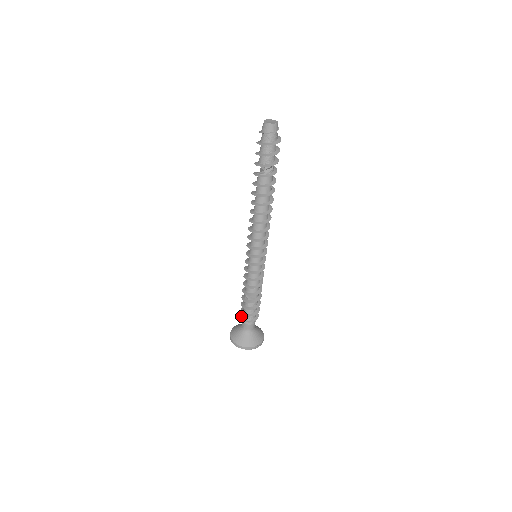
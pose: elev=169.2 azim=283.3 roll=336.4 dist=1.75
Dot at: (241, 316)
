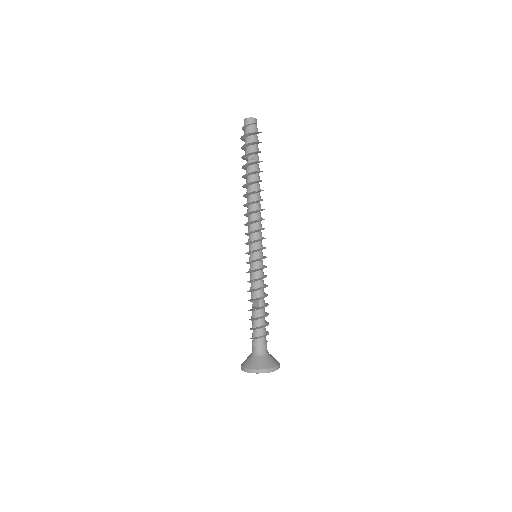
Dot at: occluded
